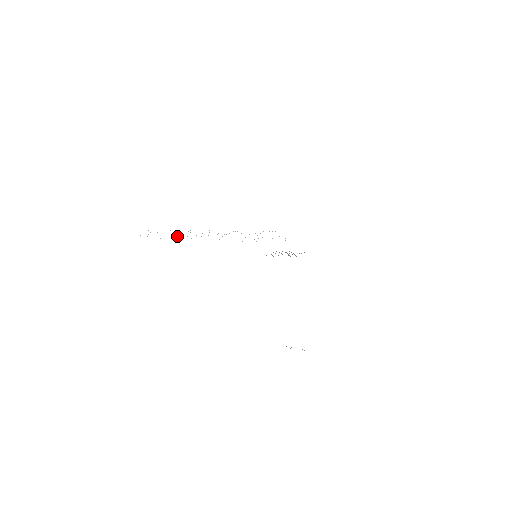
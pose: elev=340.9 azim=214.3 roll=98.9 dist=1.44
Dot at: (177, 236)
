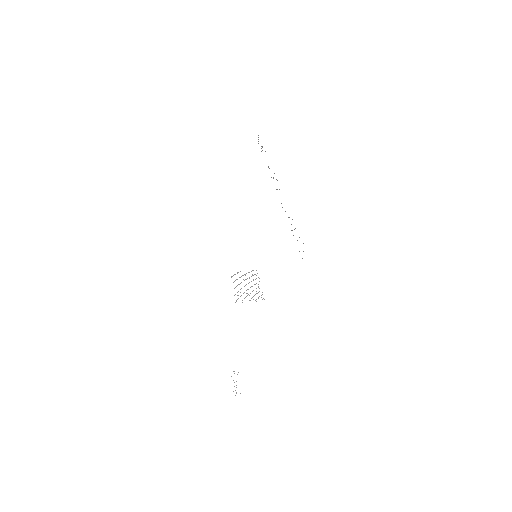
Dot at: occluded
